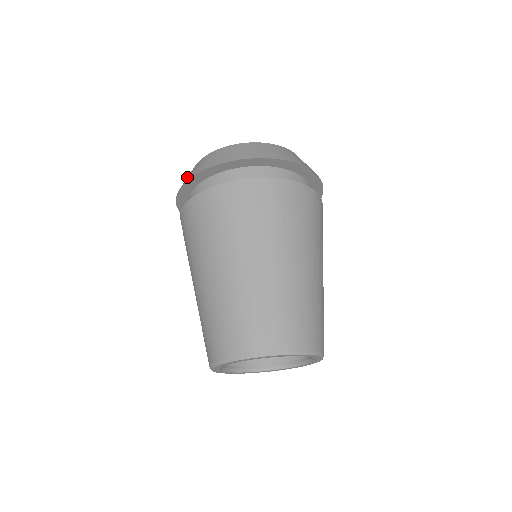
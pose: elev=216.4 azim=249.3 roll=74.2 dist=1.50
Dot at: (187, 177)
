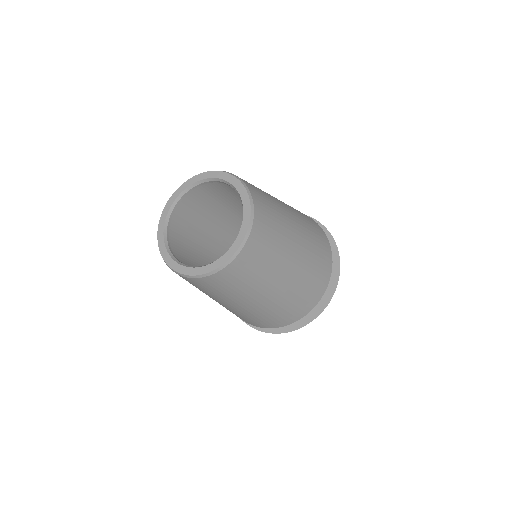
Dot at: occluded
